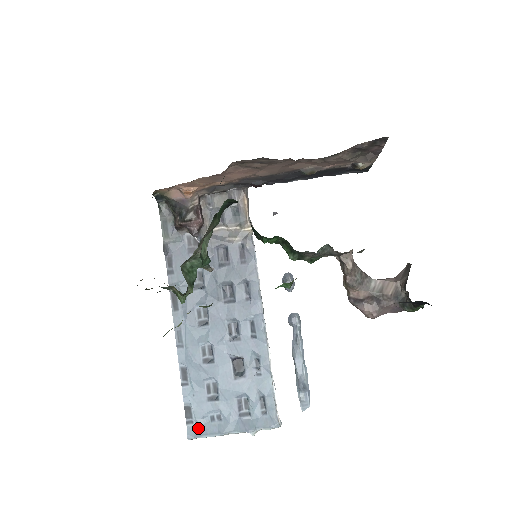
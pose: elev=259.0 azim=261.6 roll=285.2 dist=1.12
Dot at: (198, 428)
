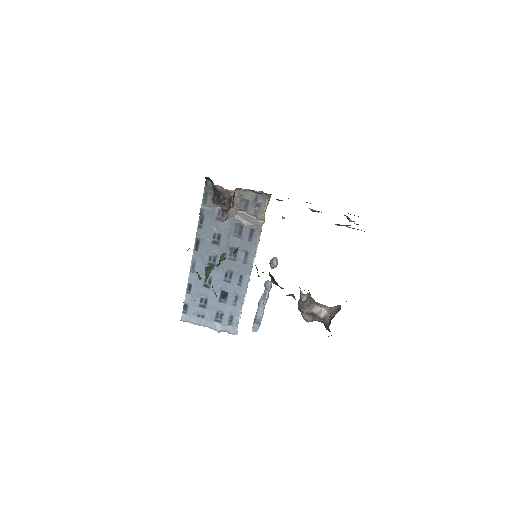
Dot at: (188, 317)
